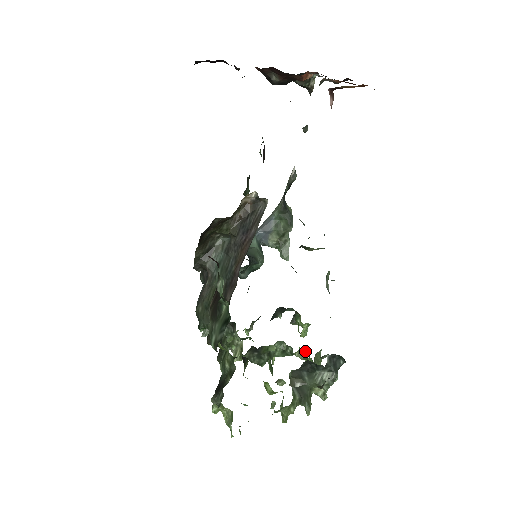
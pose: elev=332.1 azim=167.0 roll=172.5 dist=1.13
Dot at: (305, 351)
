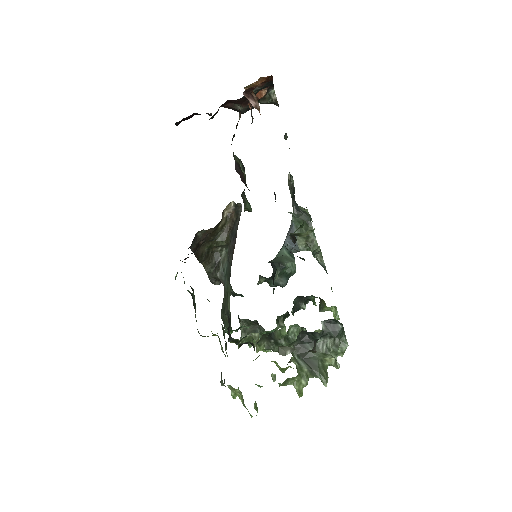
Dot at: occluded
